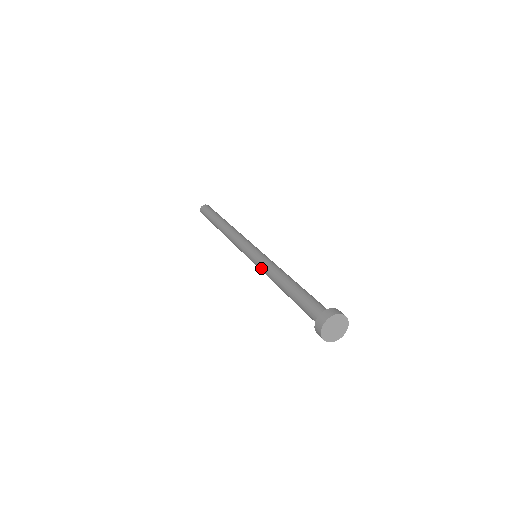
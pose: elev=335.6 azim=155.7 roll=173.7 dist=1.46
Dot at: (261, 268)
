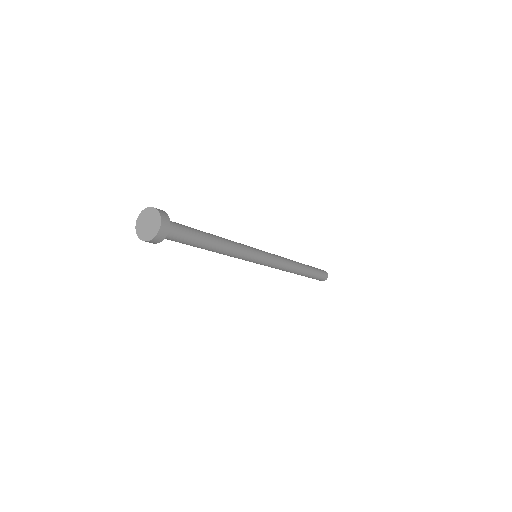
Dot at: occluded
